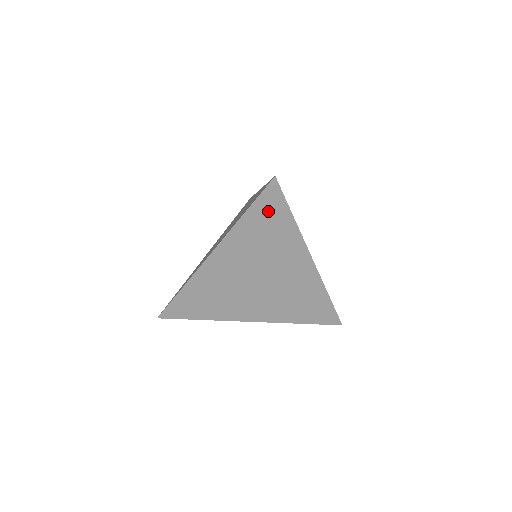
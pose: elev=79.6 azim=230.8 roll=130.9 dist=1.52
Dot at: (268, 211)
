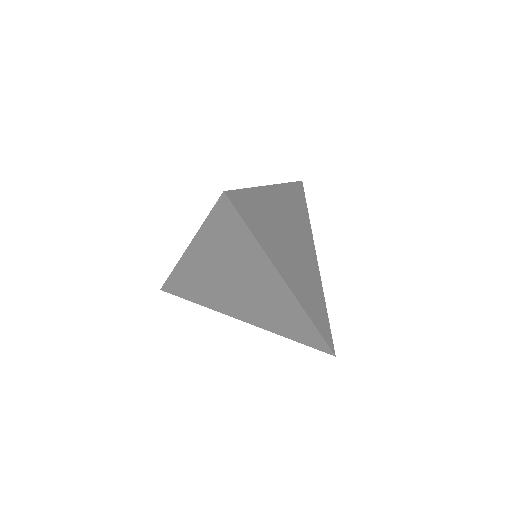
Dot at: (227, 224)
